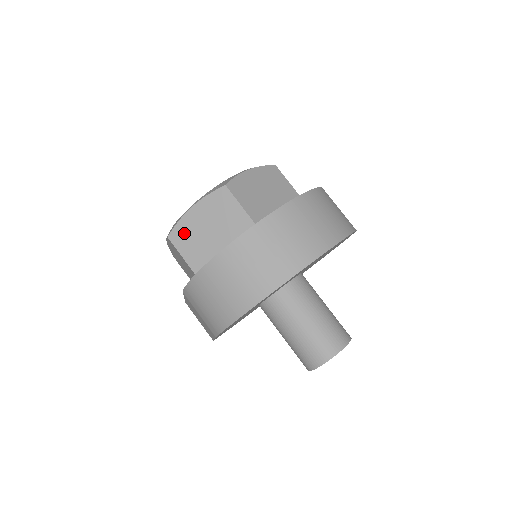
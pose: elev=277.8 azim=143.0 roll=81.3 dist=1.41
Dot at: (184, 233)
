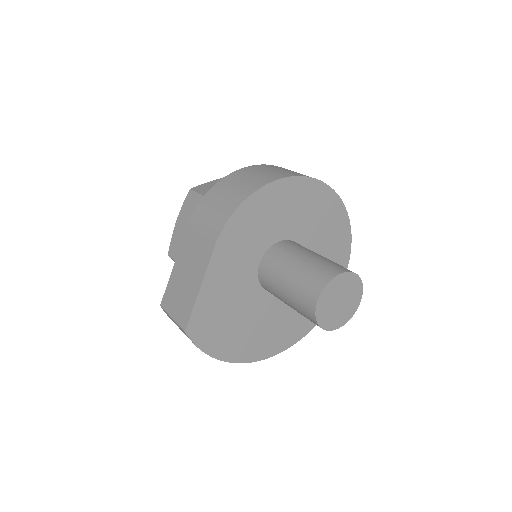
Dot at: (207, 187)
